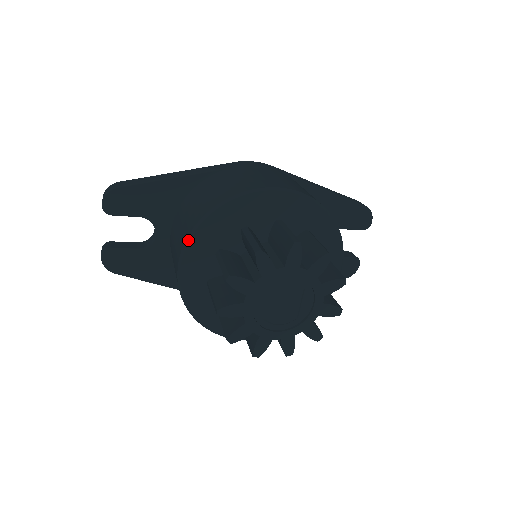
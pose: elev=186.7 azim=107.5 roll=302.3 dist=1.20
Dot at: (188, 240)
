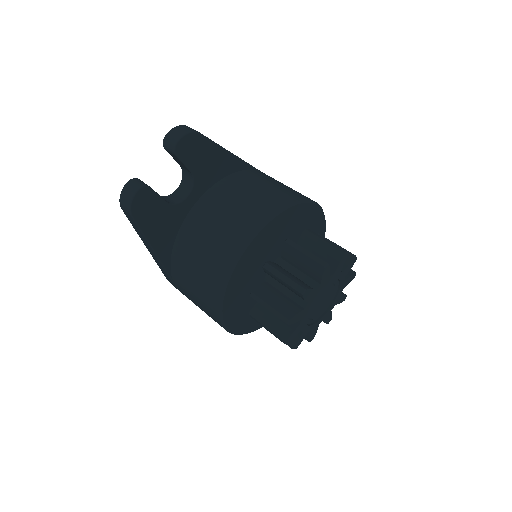
Dot at: (271, 219)
